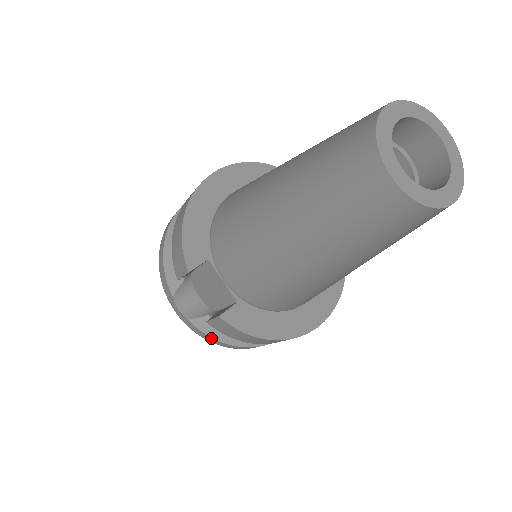
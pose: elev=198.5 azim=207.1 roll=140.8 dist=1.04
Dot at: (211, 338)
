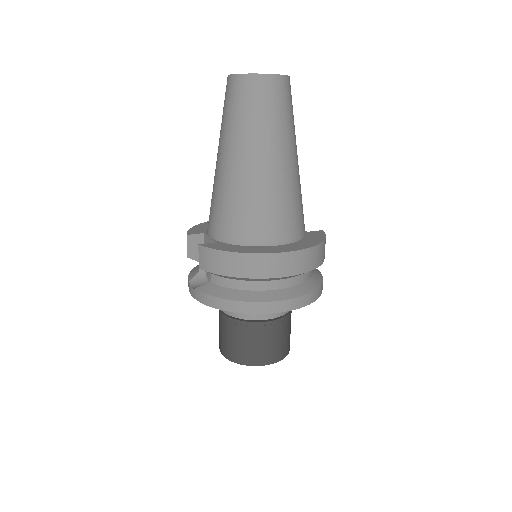
Dot at: (211, 297)
